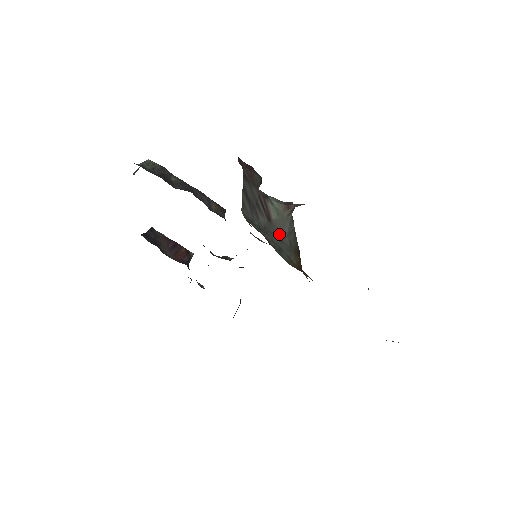
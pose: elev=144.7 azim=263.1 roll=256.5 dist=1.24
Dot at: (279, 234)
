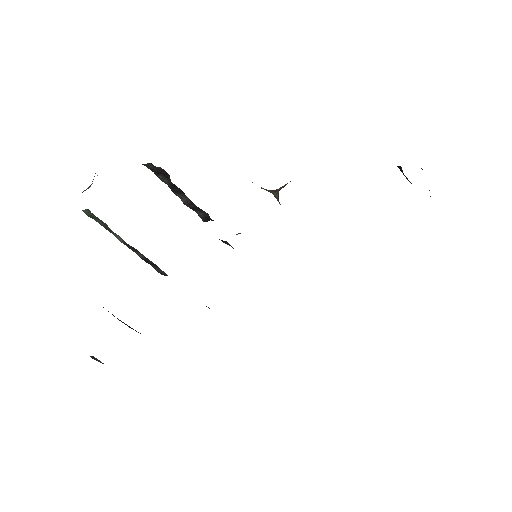
Dot at: occluded
